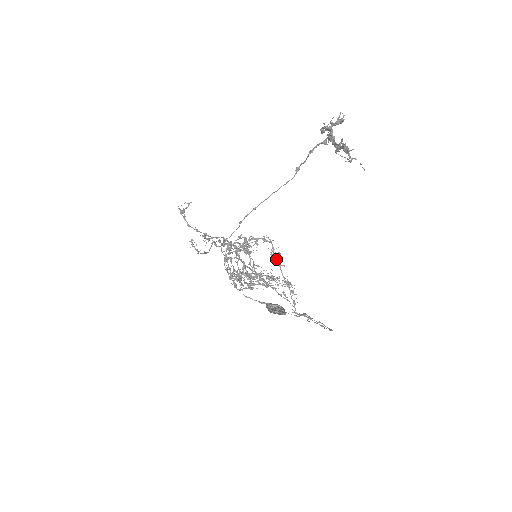
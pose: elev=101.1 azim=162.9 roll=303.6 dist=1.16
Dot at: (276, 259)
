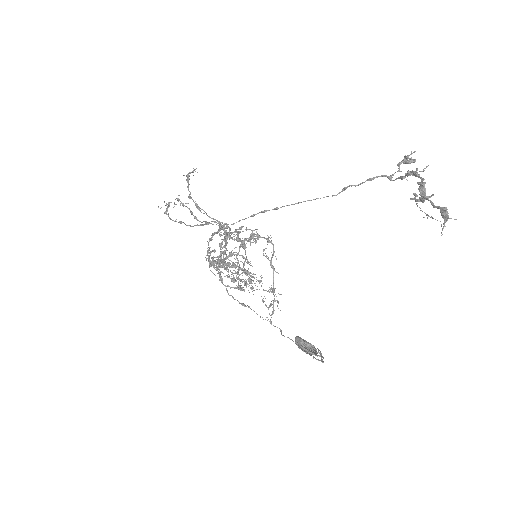
Dot at: (271, 263)
